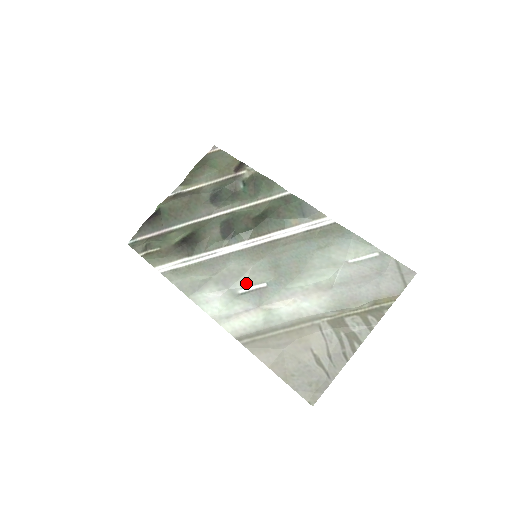
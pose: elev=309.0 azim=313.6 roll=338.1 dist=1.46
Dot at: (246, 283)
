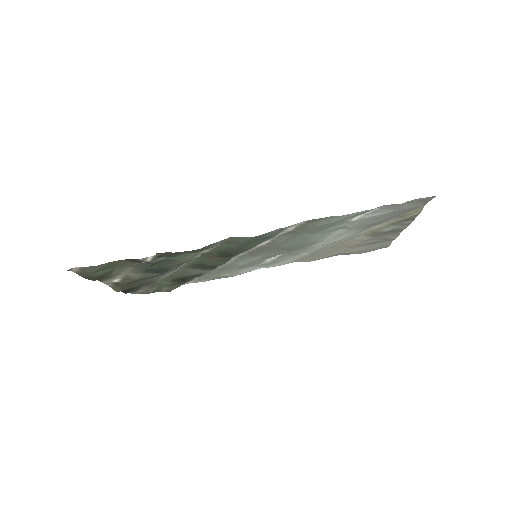
Dot at: occluded
